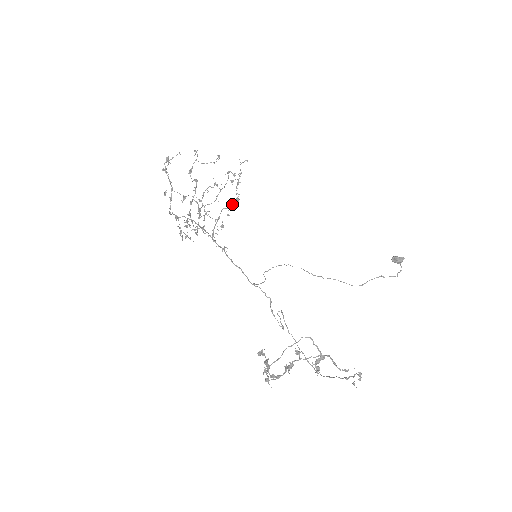
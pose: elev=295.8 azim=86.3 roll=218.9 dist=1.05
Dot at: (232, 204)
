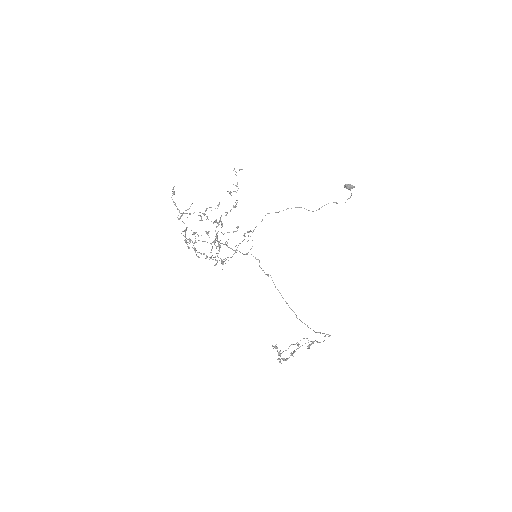
Dot at: occluded
